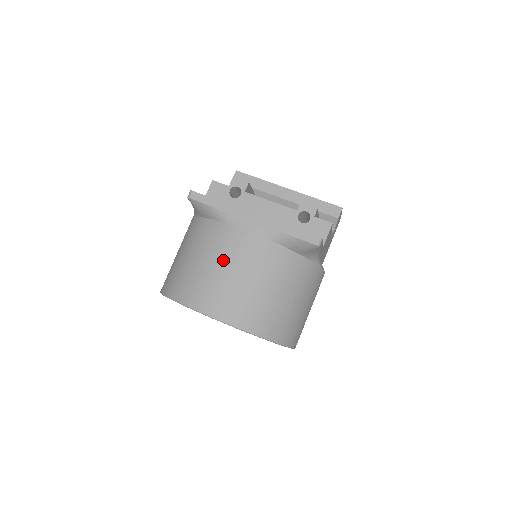
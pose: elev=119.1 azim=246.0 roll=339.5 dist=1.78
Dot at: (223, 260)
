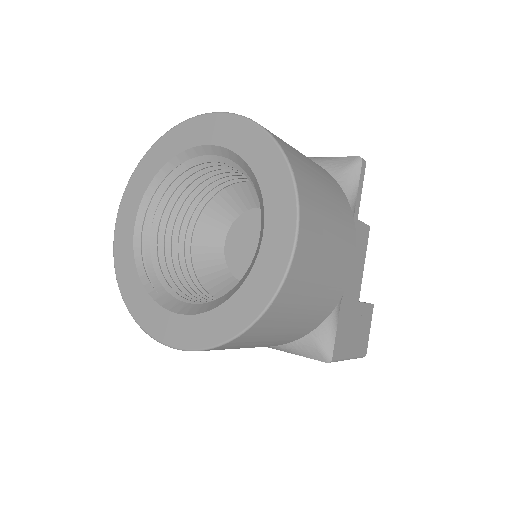
Dot at: occluded
